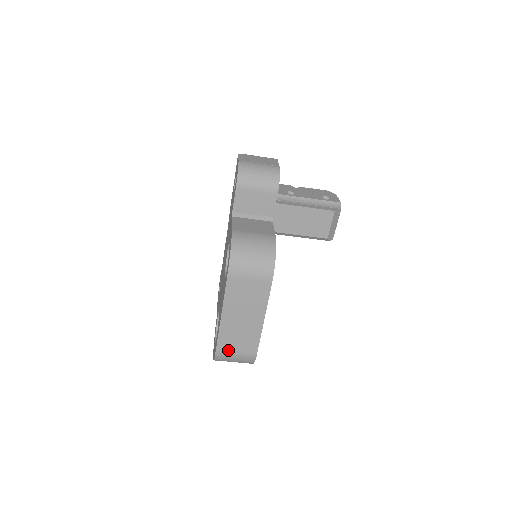
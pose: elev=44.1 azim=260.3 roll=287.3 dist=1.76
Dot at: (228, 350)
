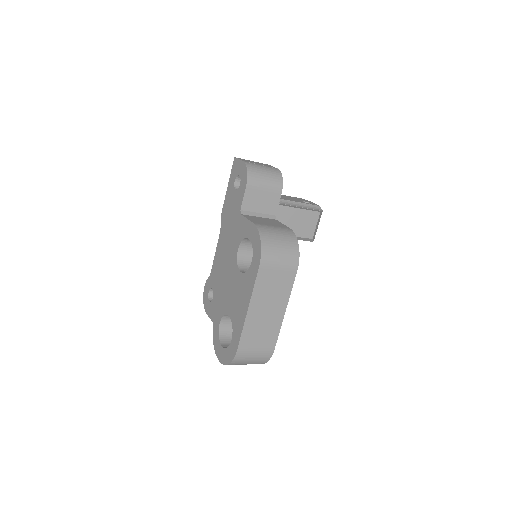
Dot at: (249, 348)
